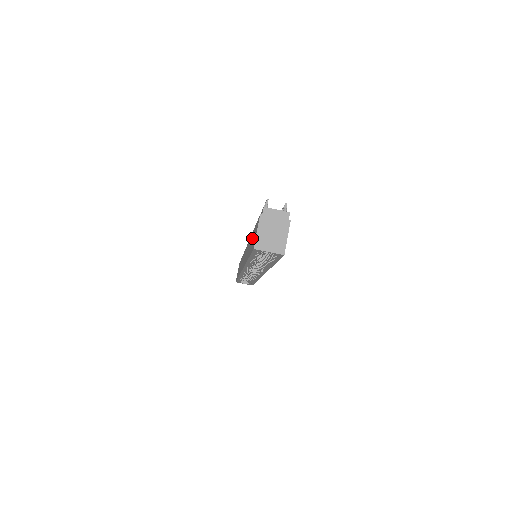
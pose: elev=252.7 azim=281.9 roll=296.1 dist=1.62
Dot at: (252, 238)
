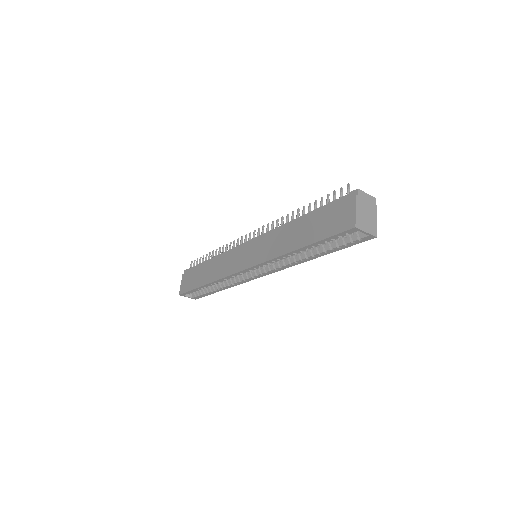
Dot at: (312, 225)
